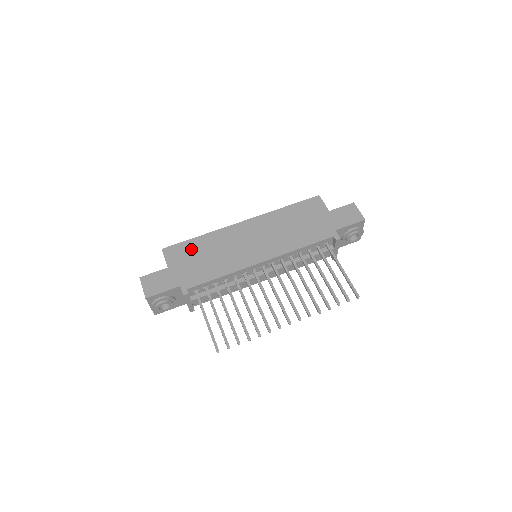
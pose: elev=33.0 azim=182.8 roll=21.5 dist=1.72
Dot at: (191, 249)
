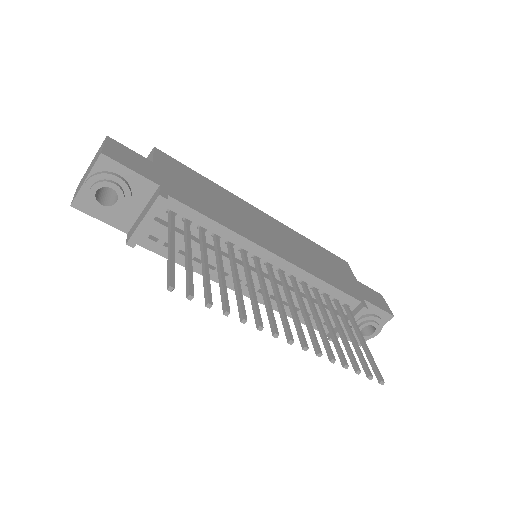
Dot at: (192, 176)
